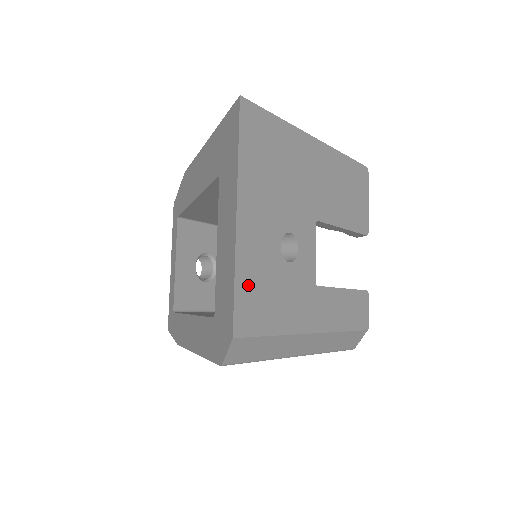
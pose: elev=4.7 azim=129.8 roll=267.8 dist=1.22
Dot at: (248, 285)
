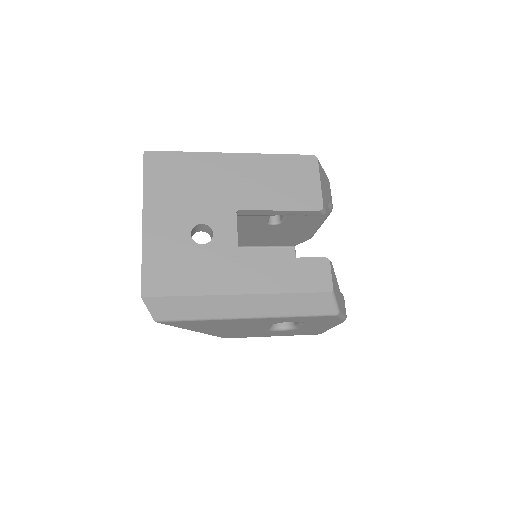
Dot at: (156, 263)
